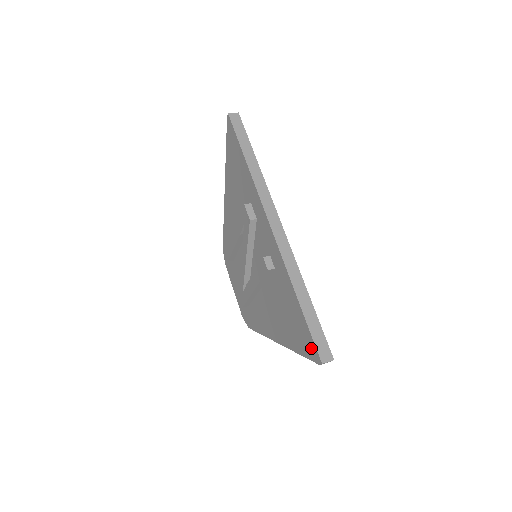
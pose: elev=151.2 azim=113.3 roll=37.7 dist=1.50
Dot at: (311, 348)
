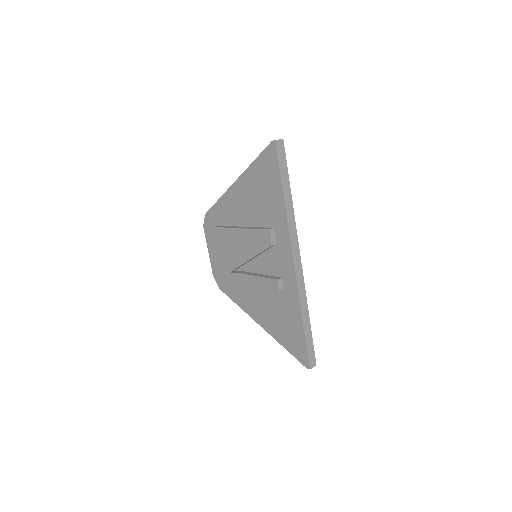
Dot at: (302, 356)
